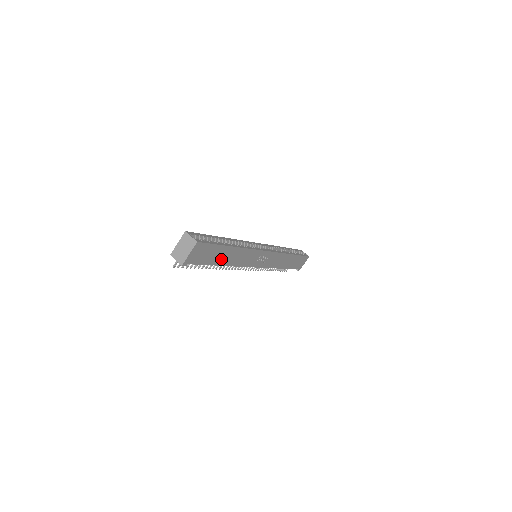
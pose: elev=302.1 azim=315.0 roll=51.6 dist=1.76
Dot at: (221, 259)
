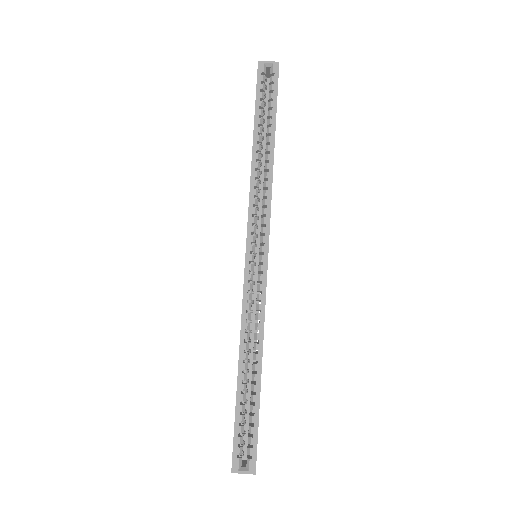
Dot at: occluded
